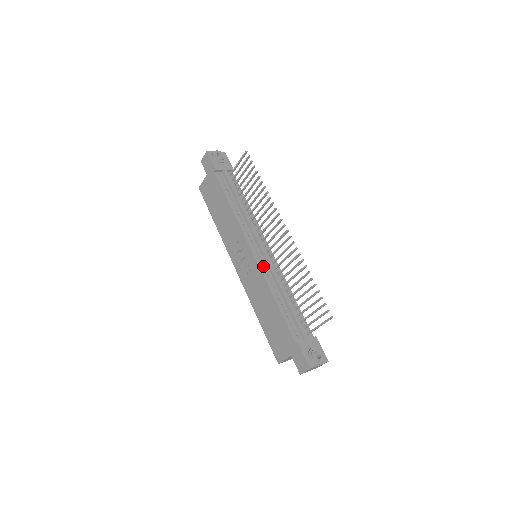
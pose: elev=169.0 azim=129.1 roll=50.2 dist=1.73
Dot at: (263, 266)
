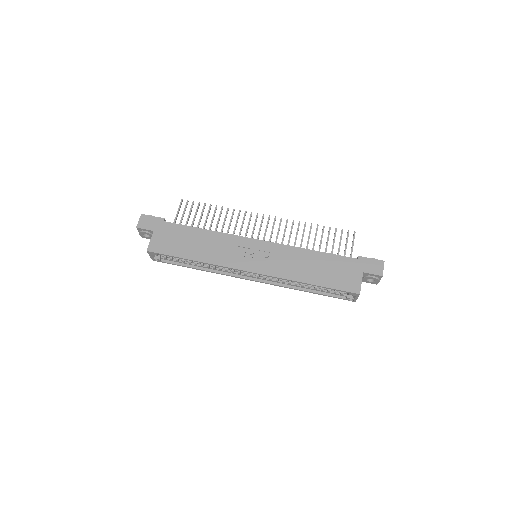
Dot at: occluded
